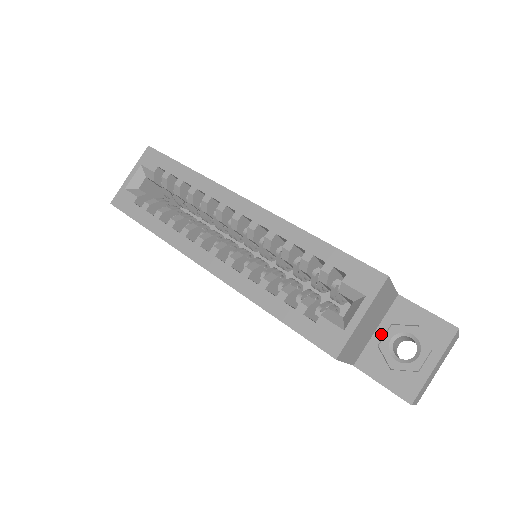
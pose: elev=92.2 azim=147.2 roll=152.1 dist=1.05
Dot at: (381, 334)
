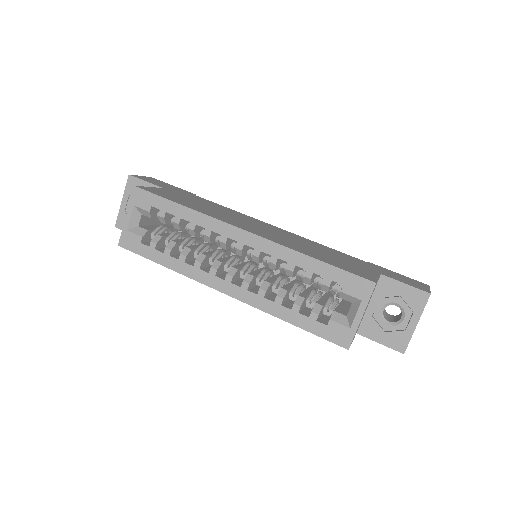
Dot at: (373, 307)
